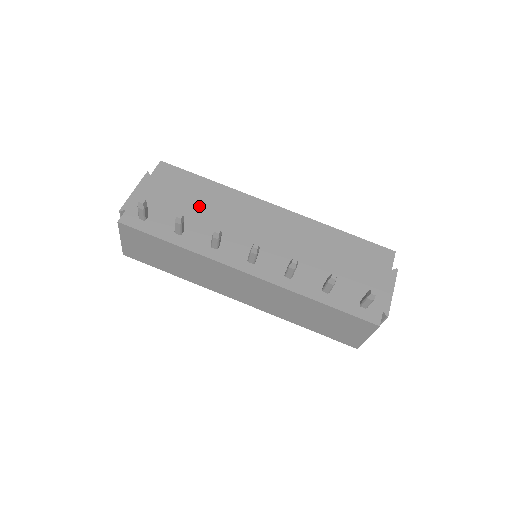
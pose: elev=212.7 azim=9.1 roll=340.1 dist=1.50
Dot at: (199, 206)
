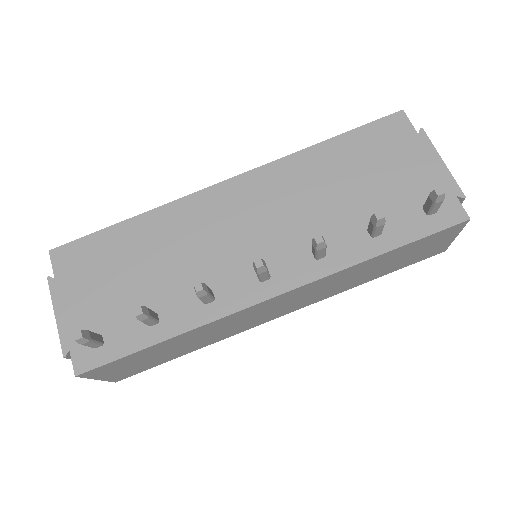
Dot at: (144, 266)
